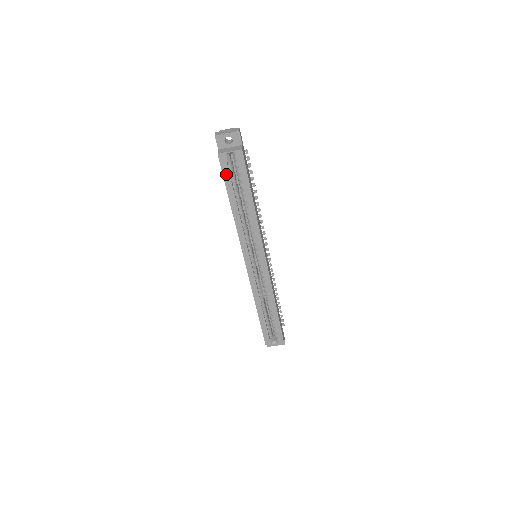
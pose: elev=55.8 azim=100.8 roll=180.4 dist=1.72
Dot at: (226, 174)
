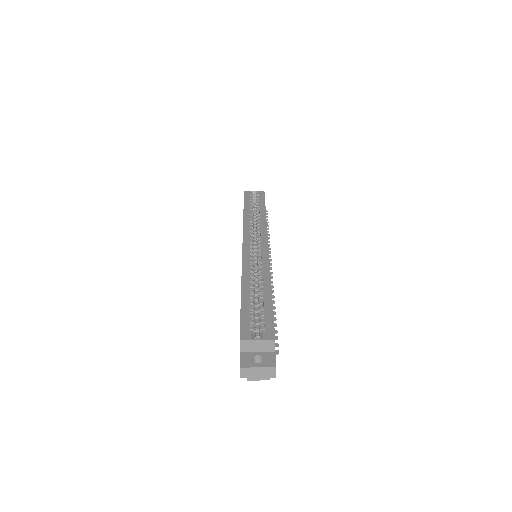
Dot at: (247, 199)
